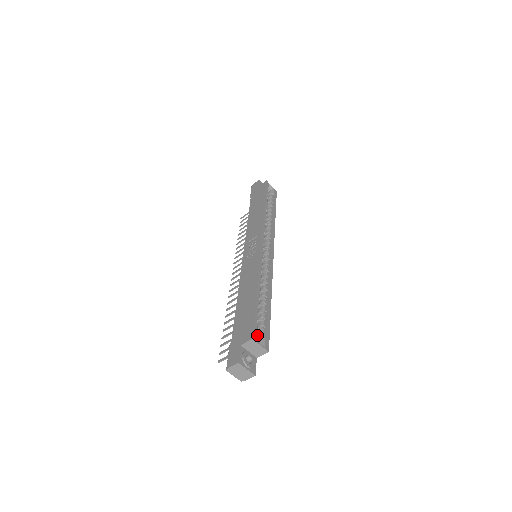
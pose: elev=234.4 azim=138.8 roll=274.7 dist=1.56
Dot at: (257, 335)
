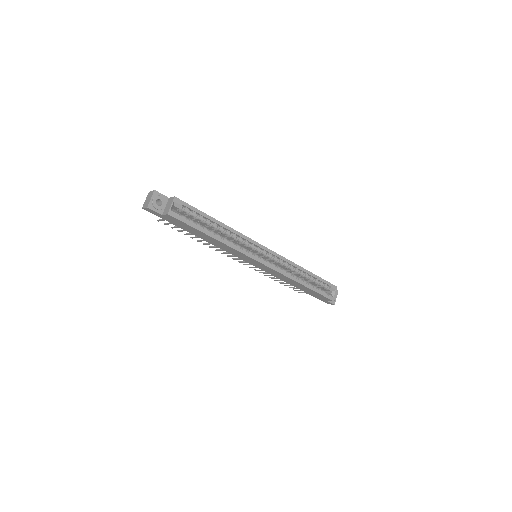
Dot at: occluded
